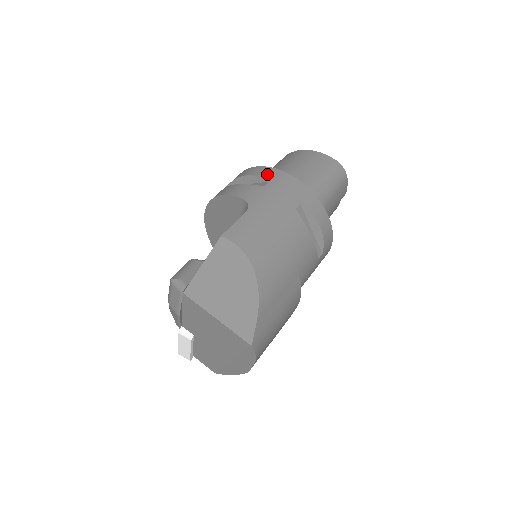
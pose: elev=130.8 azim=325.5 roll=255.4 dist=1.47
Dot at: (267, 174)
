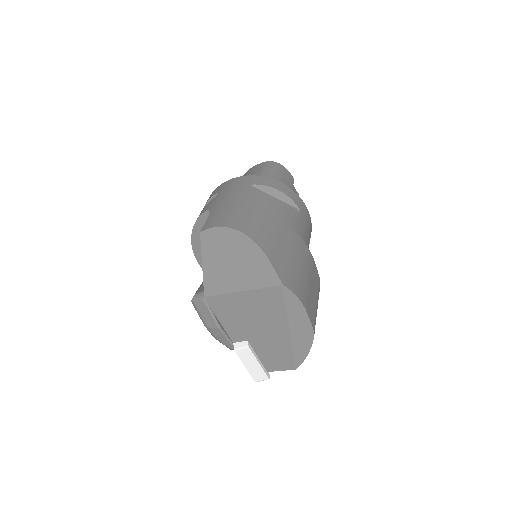
Dot at: (215, 192)
